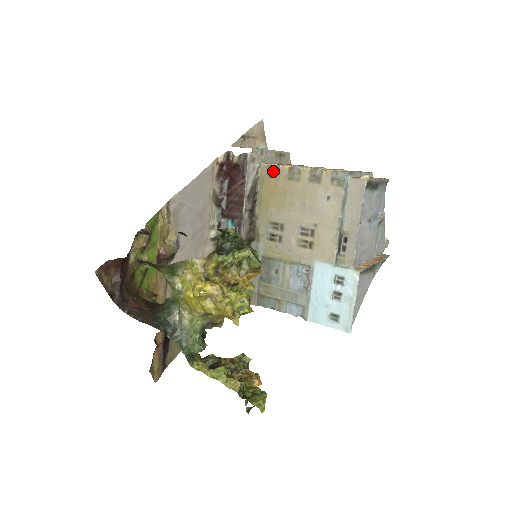
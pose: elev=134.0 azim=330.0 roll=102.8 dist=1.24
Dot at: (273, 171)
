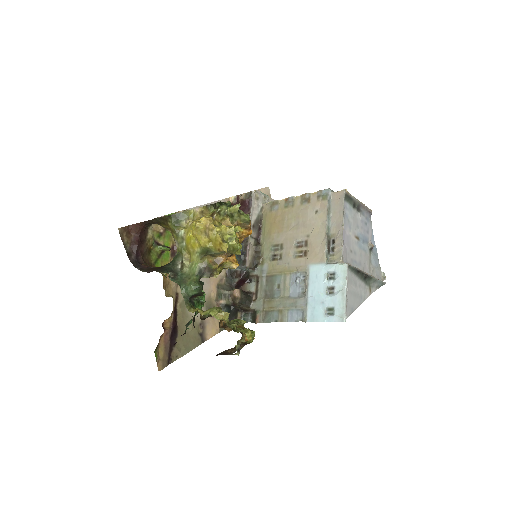
Dot at: (273, 206)
